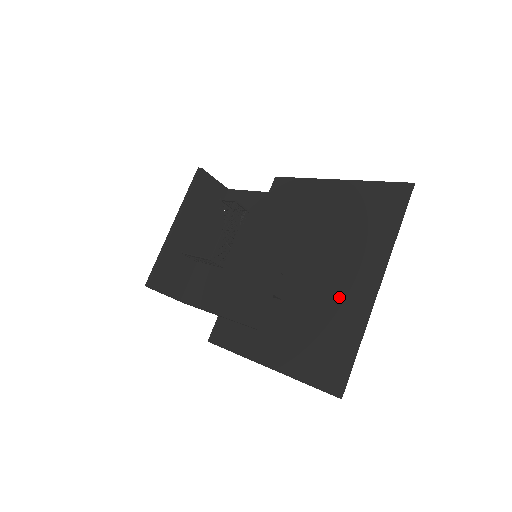
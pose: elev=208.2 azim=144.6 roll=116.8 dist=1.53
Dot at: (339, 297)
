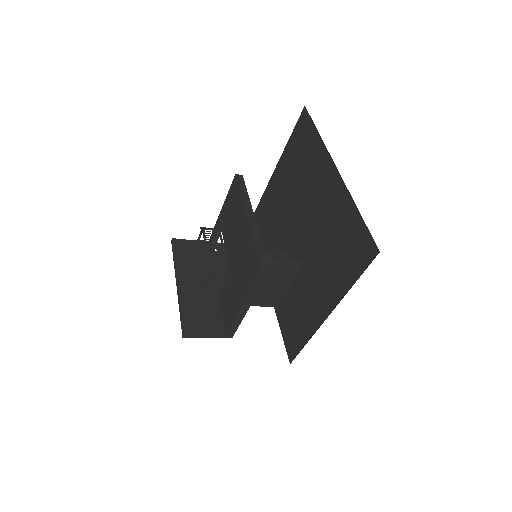
Dot at: (325, 210)
